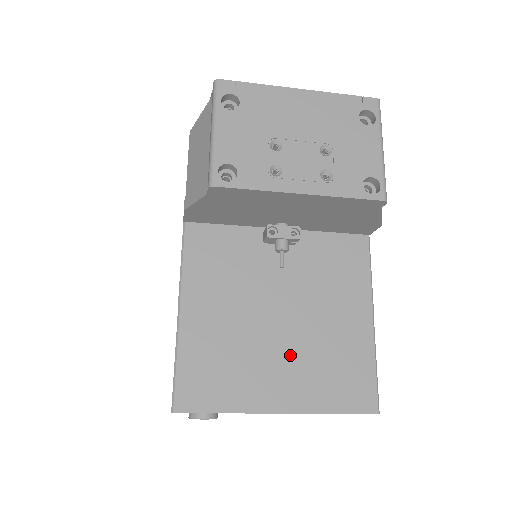
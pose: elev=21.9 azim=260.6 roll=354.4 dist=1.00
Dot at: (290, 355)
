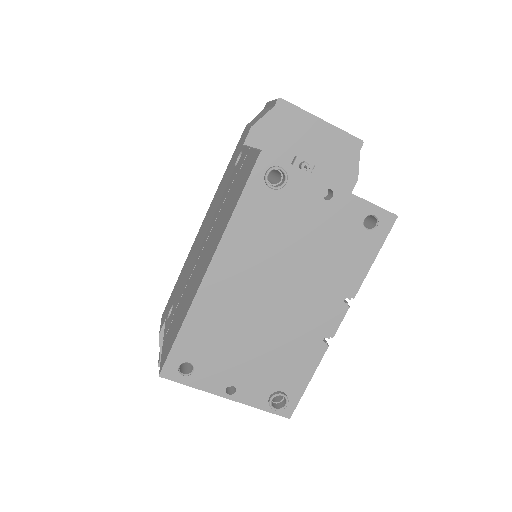
Dot at: occluded
